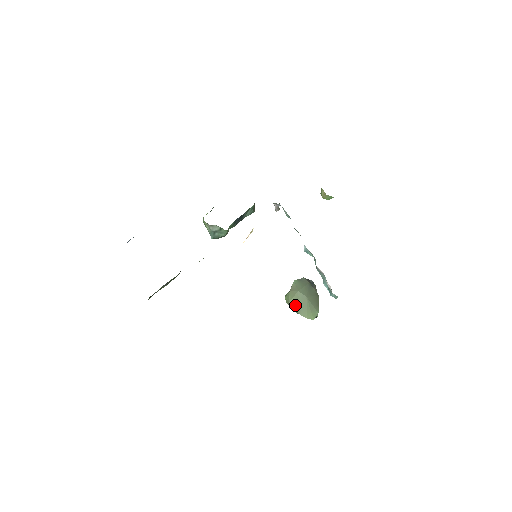
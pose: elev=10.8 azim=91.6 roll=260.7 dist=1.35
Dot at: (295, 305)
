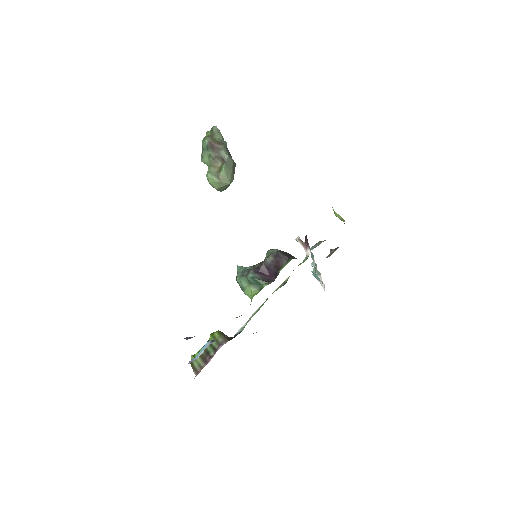
Dot at: (221, 189)
